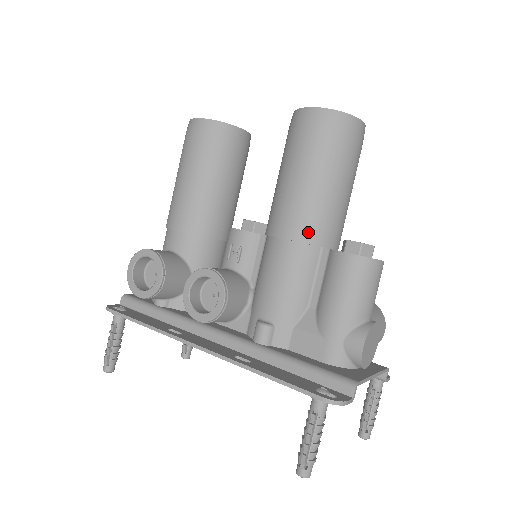
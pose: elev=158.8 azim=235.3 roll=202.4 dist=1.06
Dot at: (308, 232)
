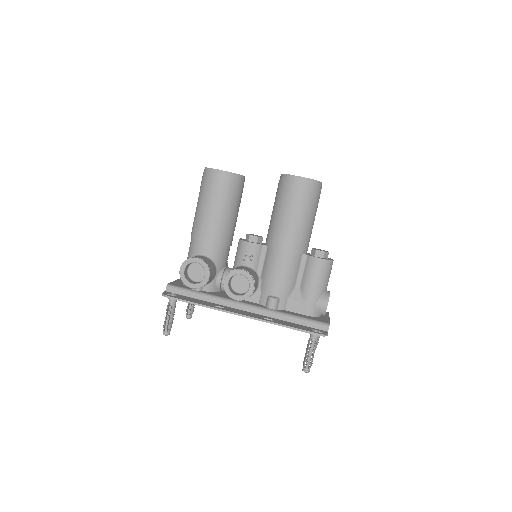
Dot at: (297, 247)
